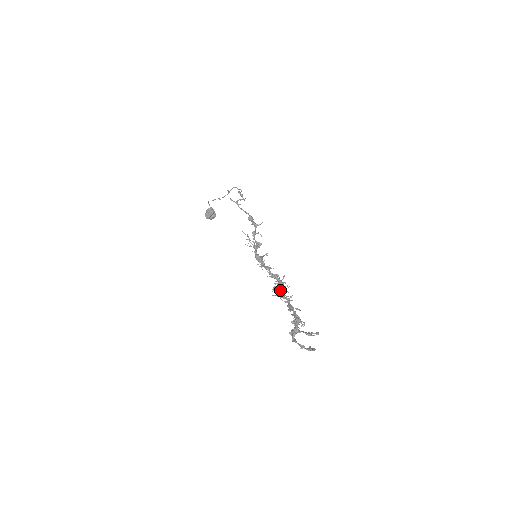
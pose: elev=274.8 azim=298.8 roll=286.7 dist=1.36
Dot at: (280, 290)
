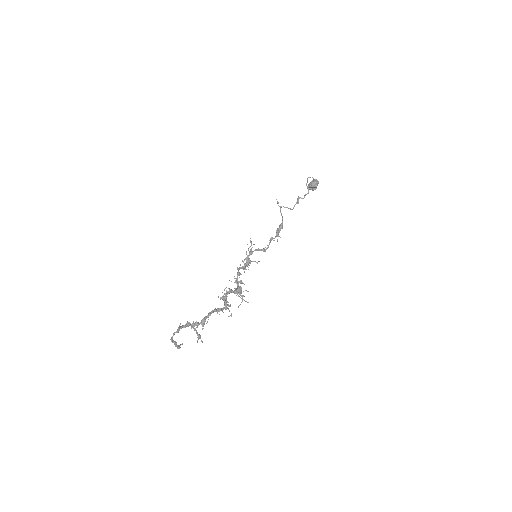
Dot at: (225, 295)
